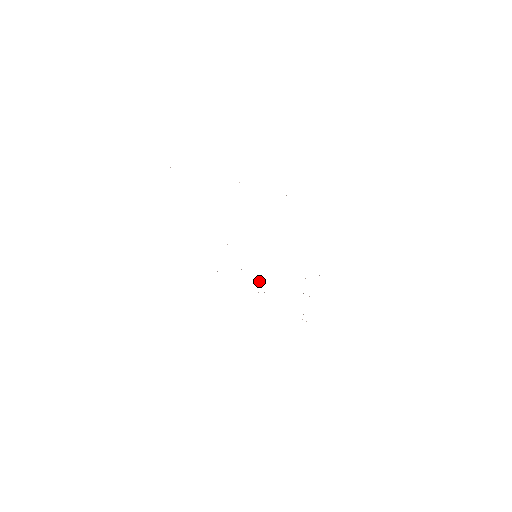
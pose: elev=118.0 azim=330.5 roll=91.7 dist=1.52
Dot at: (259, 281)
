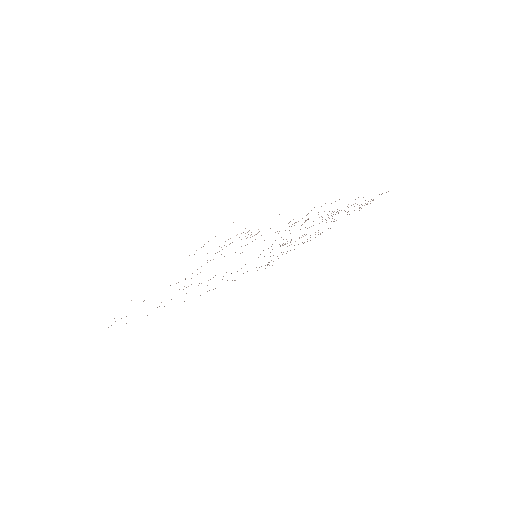
Dot at: occluded
